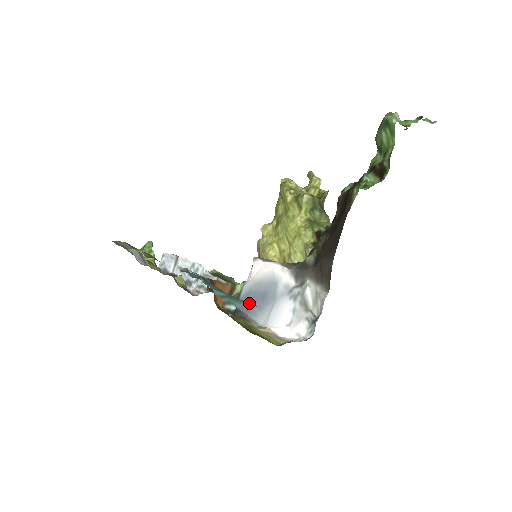
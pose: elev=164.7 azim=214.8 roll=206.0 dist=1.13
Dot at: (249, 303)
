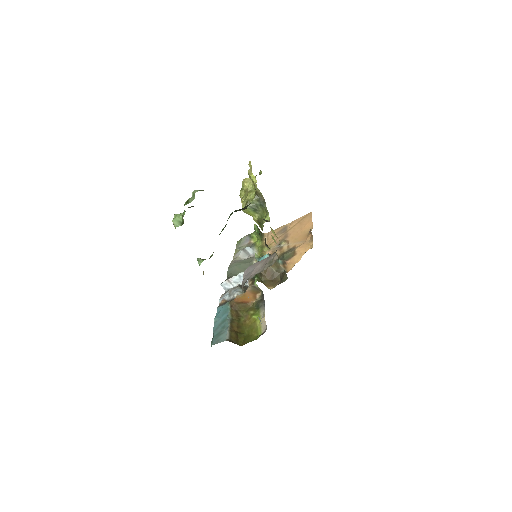
Dot at: (225, 333)
